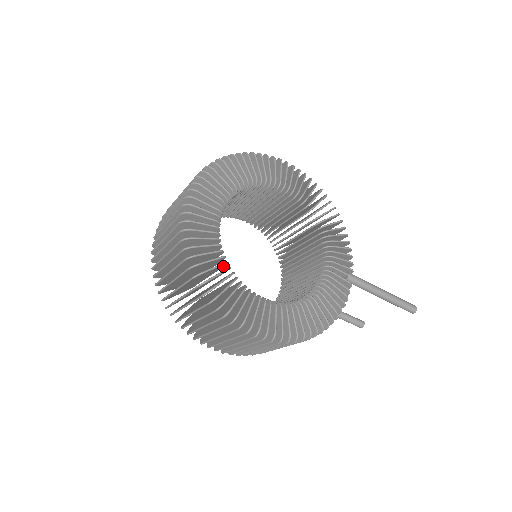
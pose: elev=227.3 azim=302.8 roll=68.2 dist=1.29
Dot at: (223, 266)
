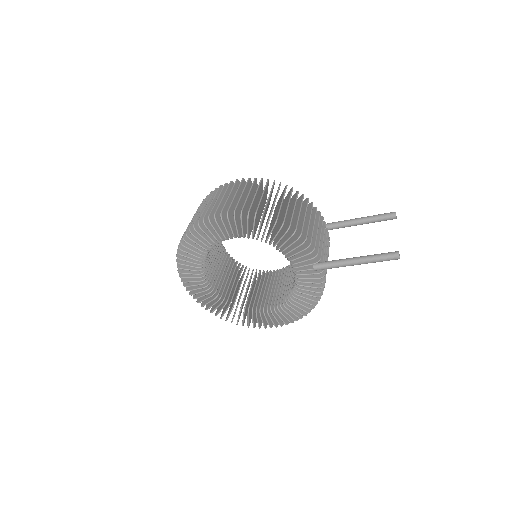
Dot at: occluded
